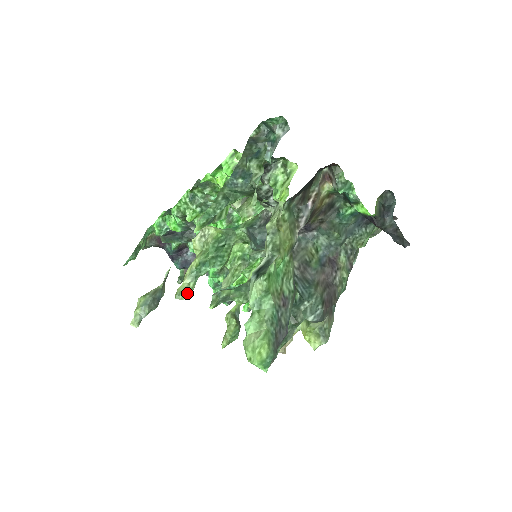
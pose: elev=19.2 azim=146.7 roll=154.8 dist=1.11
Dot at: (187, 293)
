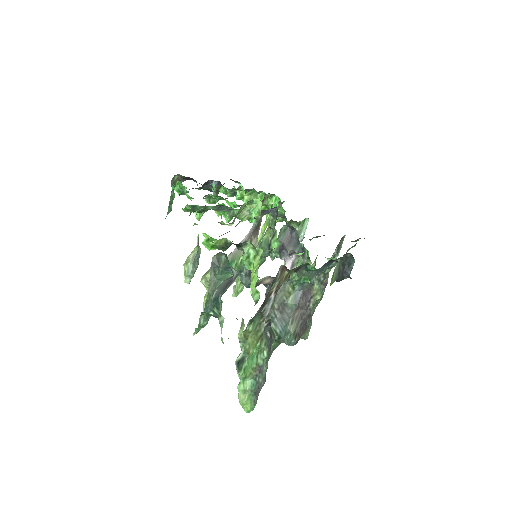
Dot at: occluded
